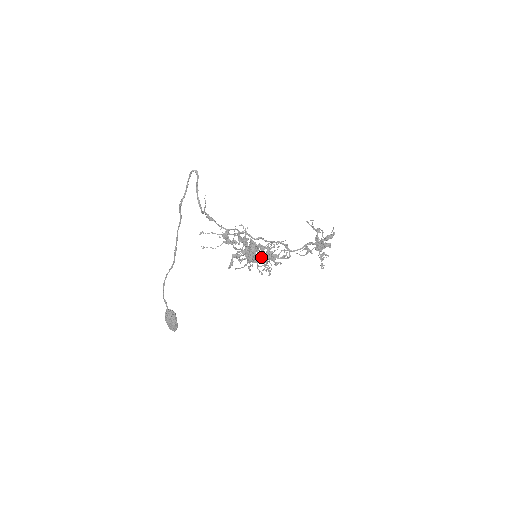
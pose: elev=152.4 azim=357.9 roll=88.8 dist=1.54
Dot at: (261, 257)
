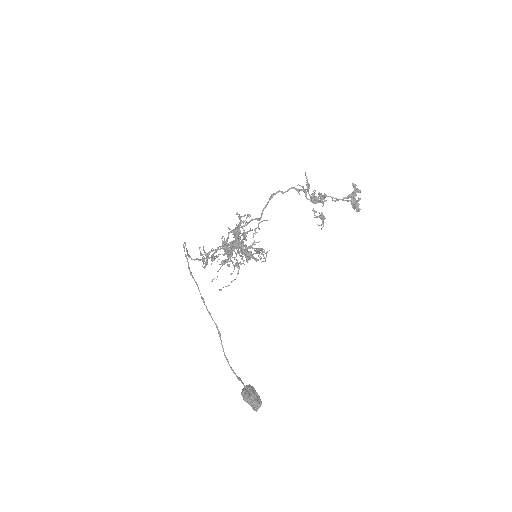
Dot at: (236, 243)
